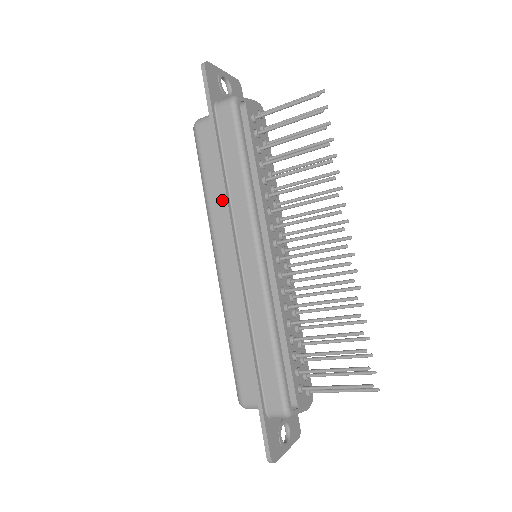
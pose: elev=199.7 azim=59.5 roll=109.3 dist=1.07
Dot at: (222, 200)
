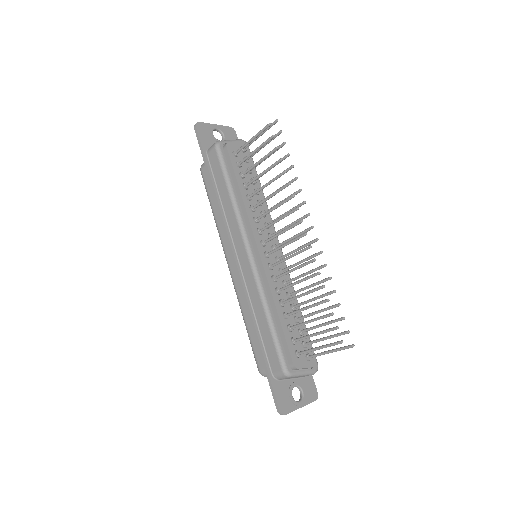
Dot at: occluded
